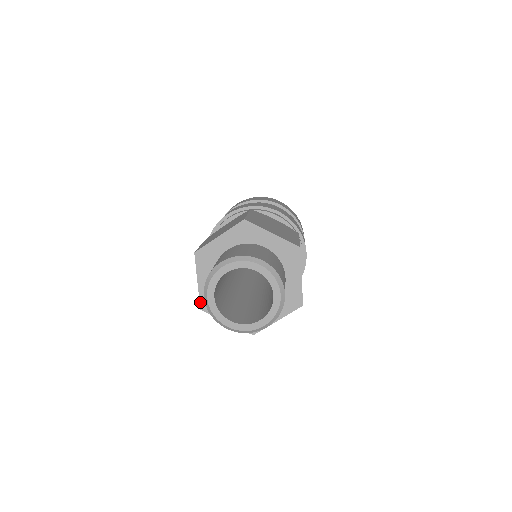
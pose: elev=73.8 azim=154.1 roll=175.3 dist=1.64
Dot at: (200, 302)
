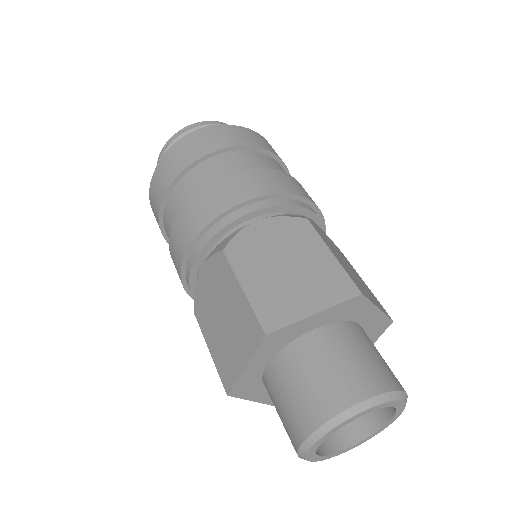
Dot at: occluded
